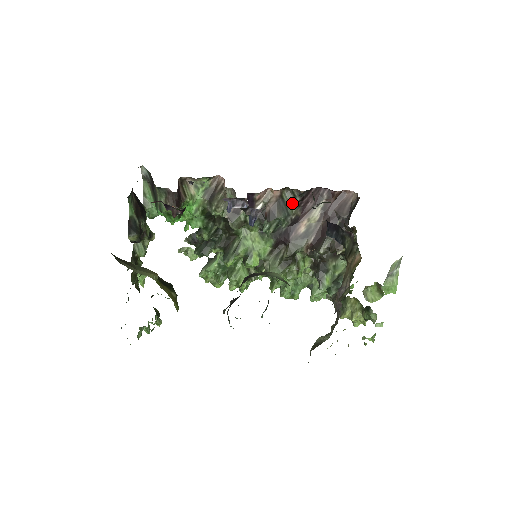
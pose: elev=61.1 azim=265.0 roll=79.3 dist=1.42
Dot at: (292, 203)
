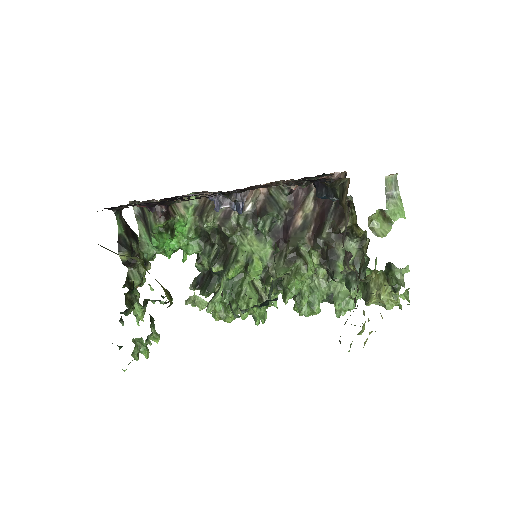
Dot at: (282, 199)
